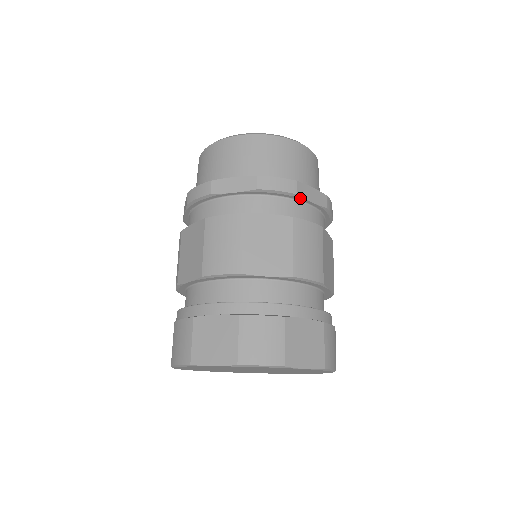
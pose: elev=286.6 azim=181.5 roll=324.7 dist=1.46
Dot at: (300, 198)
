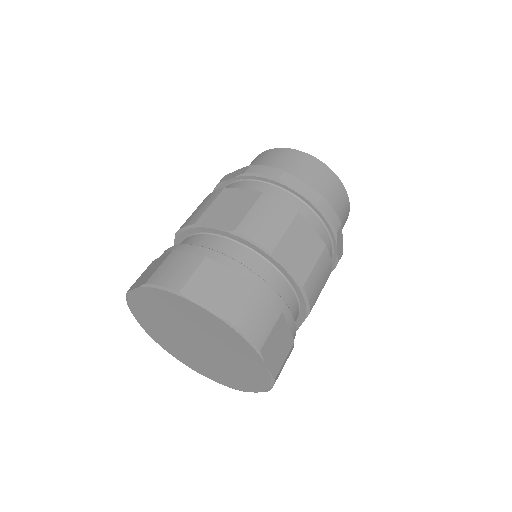
Dot at: (335, 238)
